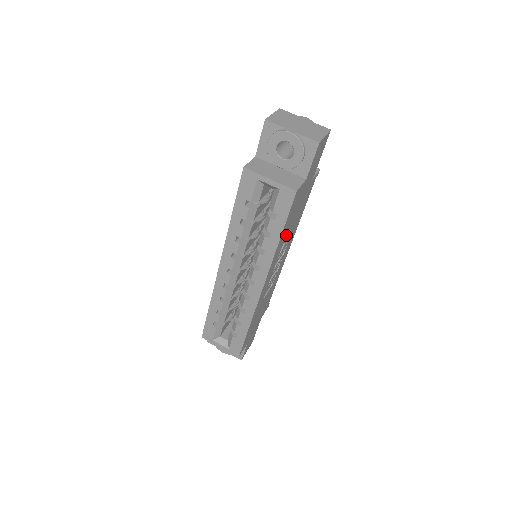
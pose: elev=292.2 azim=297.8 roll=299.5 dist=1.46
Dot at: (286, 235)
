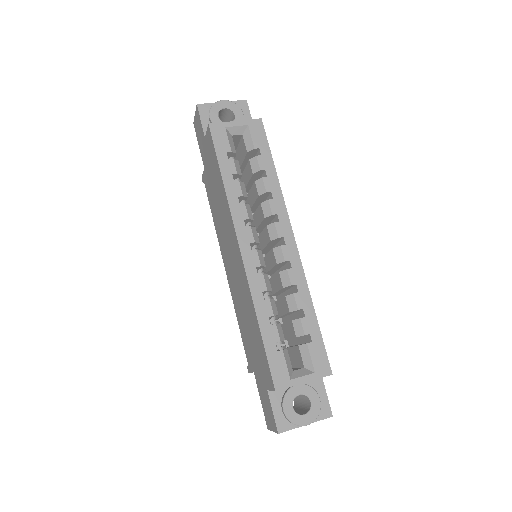
Dot at: occluded
